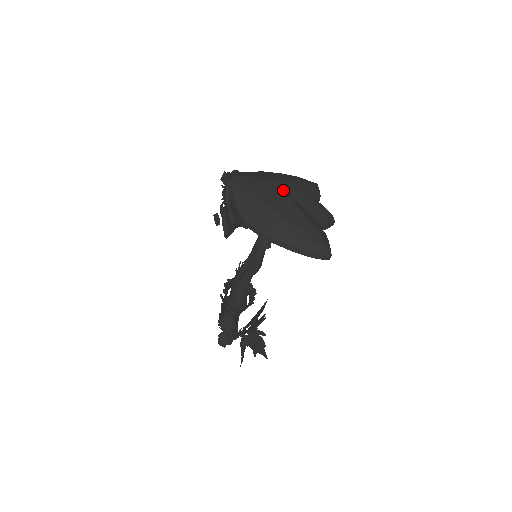
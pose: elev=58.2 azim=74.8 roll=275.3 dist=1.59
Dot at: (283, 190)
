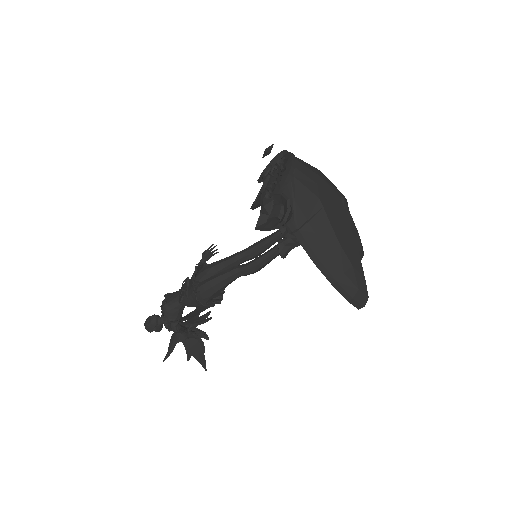
Dot at: occluded
